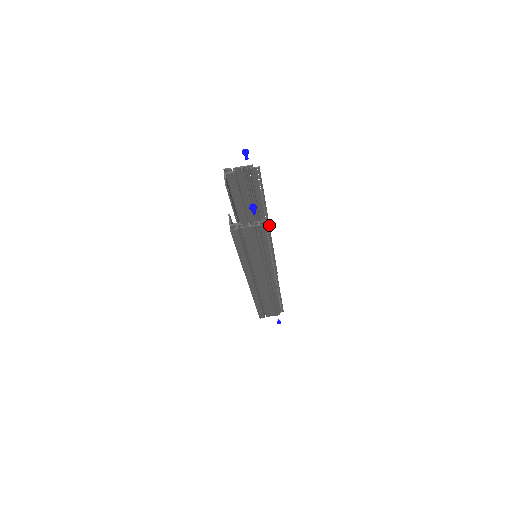
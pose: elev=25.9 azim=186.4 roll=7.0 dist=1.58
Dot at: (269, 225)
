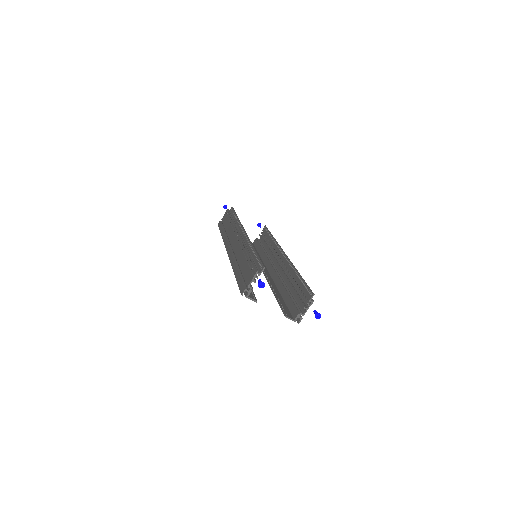
Dot at: (246, 234)
